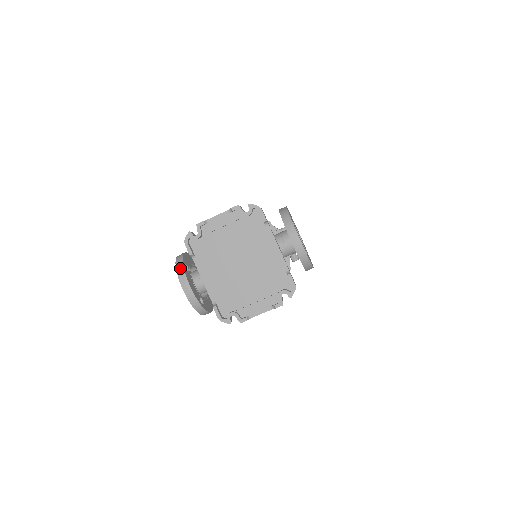
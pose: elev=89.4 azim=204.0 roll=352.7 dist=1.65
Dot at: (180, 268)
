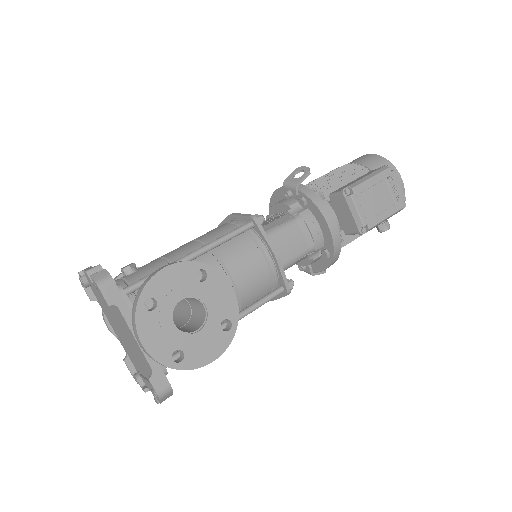
Dot at: occluded
